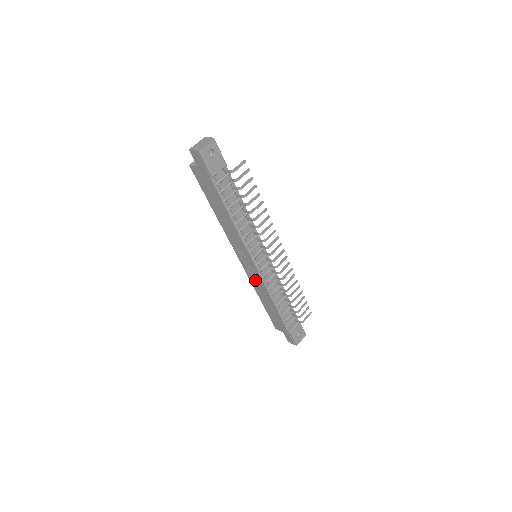
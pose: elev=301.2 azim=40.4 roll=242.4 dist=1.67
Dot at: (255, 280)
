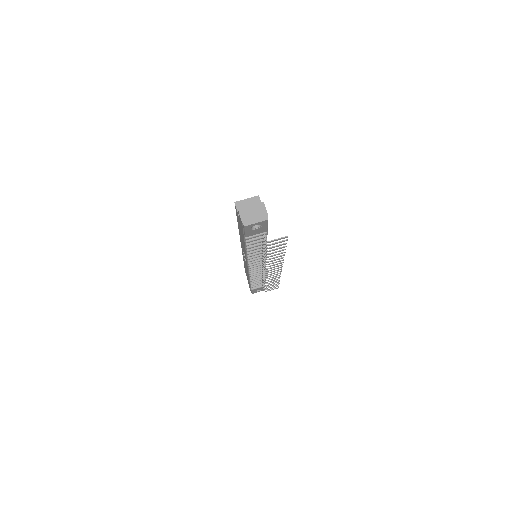
Dot at: occluded
